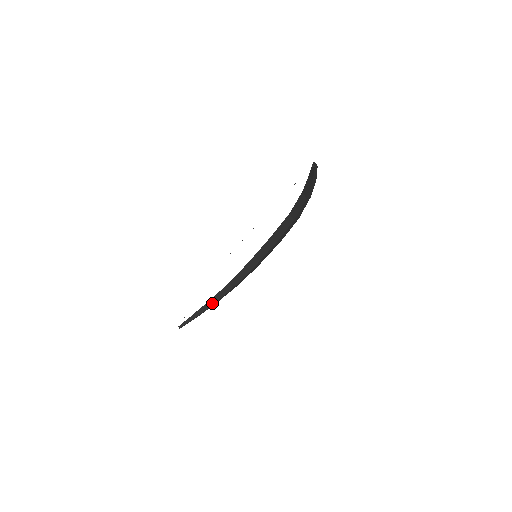
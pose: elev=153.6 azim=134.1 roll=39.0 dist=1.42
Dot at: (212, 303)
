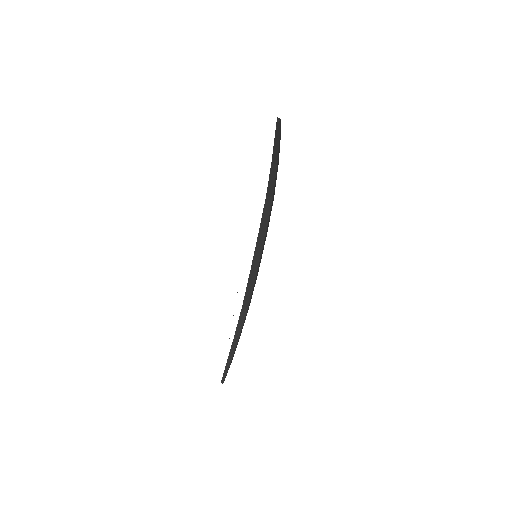
Dot at: (238, 337)
